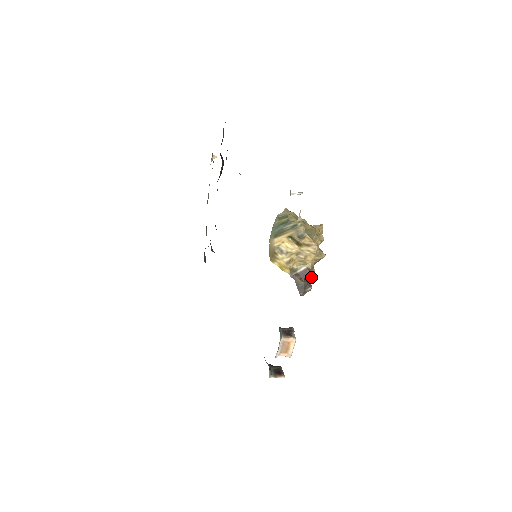
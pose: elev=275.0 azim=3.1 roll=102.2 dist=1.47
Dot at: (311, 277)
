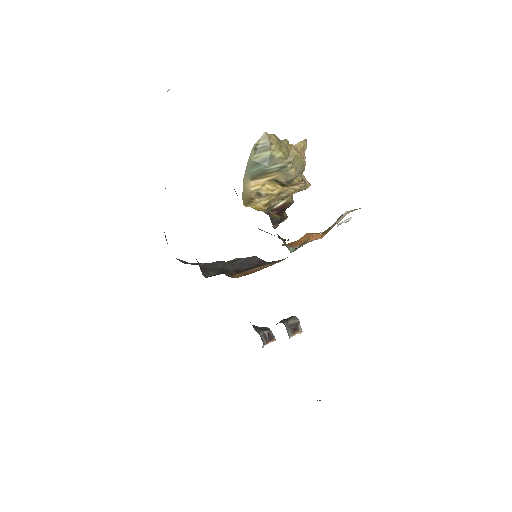
Dot at: (287, 207)
